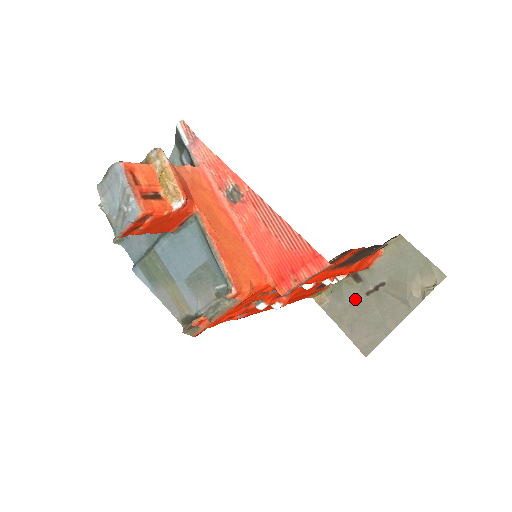
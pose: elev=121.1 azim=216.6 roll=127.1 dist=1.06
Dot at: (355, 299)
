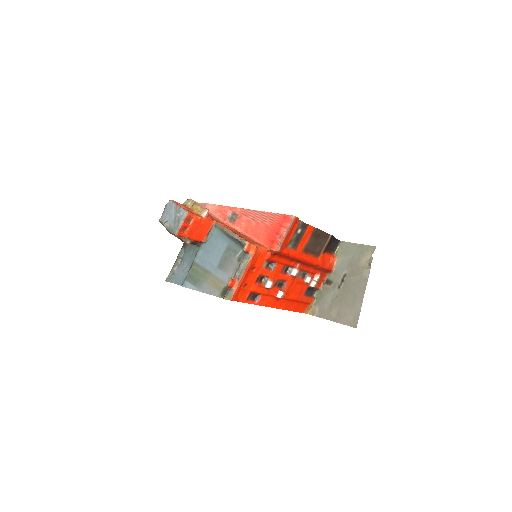
Dot at: (333, 296)
